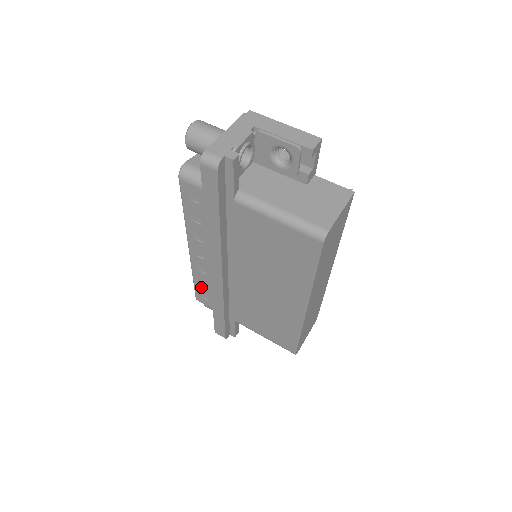
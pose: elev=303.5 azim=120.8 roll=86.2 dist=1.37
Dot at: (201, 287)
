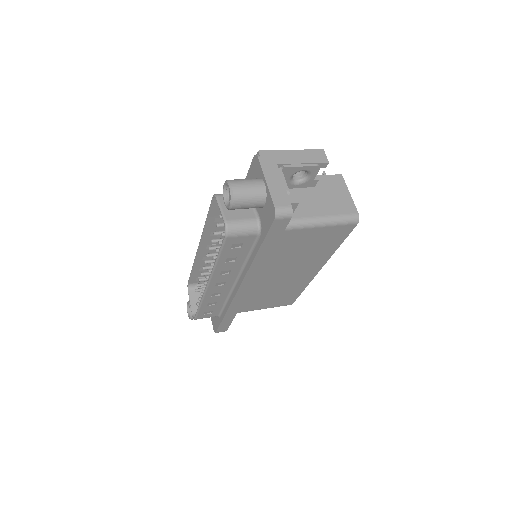
Dot at: (208, 307)
